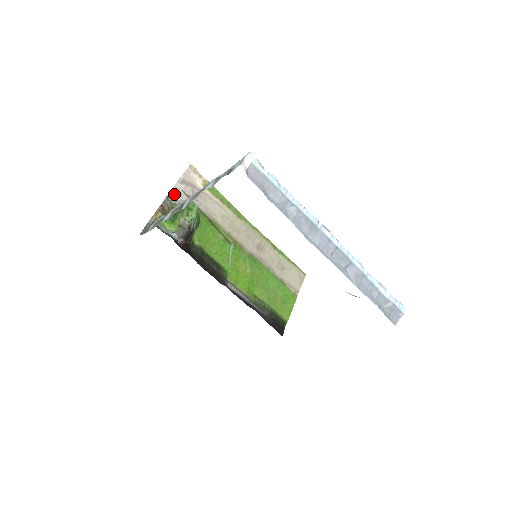
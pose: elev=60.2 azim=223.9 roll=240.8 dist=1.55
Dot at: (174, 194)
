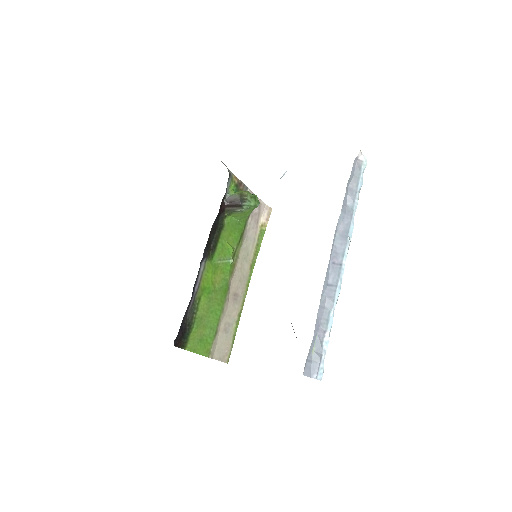
Dot at: occluded
